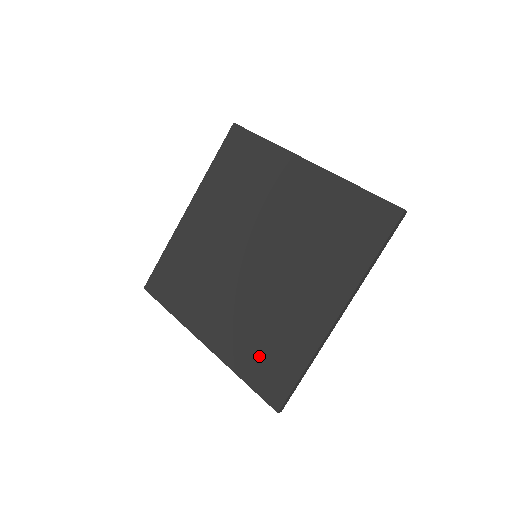
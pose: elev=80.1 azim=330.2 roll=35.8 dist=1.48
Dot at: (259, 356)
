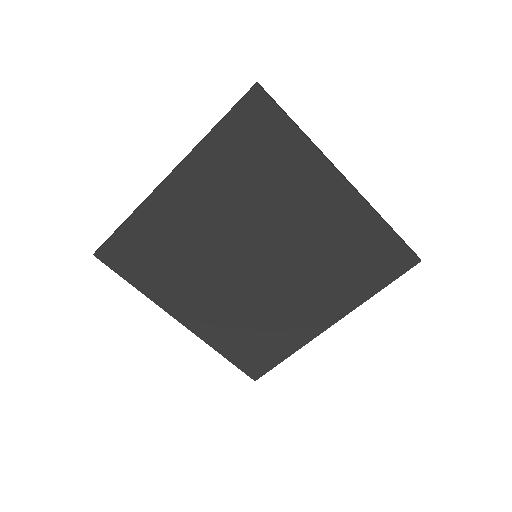
Dot at: (245, 342)
